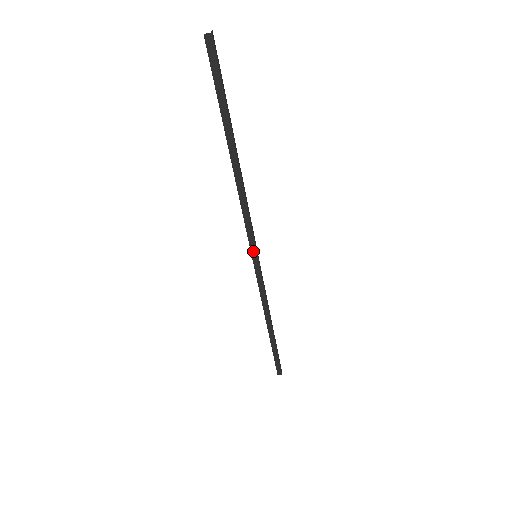
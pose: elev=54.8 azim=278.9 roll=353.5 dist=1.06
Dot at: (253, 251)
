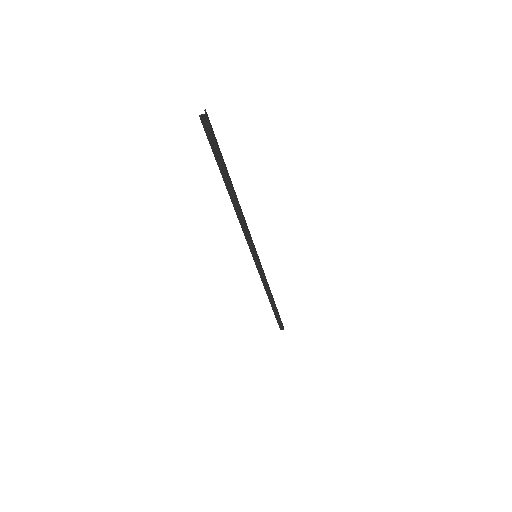
Dot at: (253, 254)
